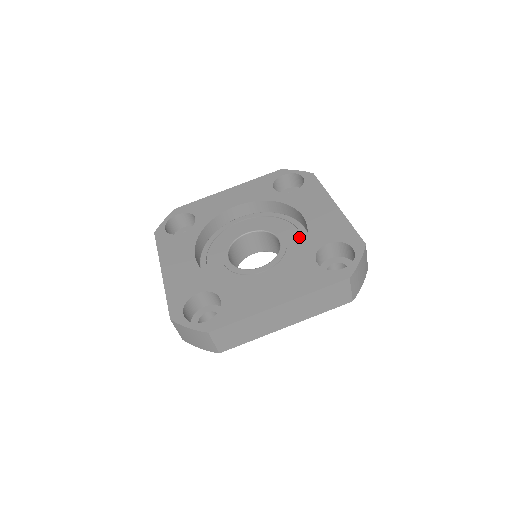
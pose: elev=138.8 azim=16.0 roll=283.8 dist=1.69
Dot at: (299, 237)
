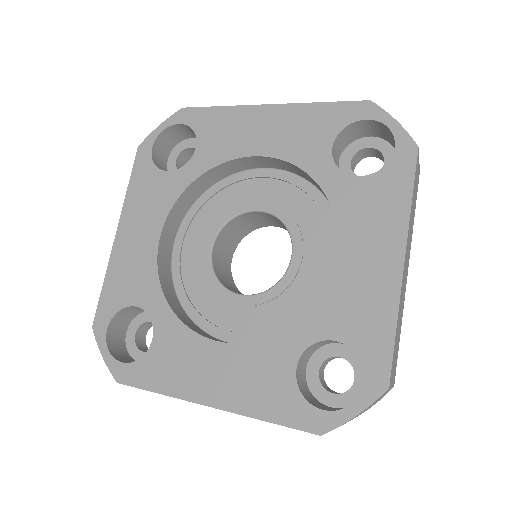
Dot at: (322, 270)
